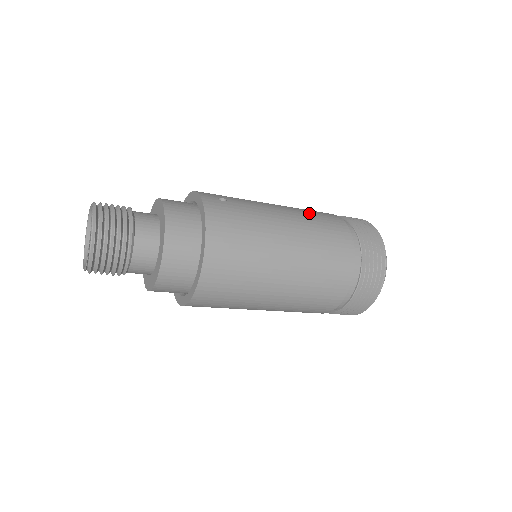
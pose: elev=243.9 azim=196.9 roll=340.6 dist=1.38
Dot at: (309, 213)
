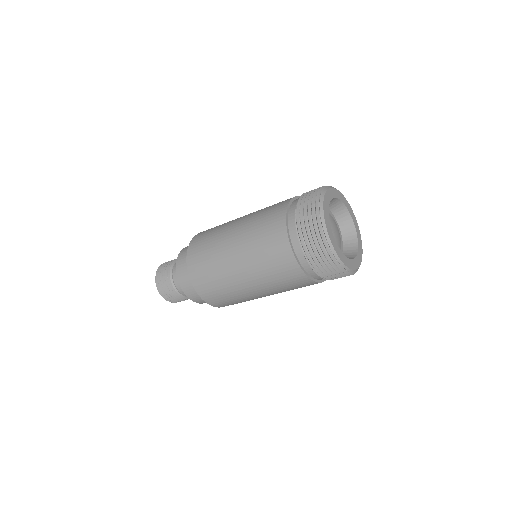
Dot at: occluded
